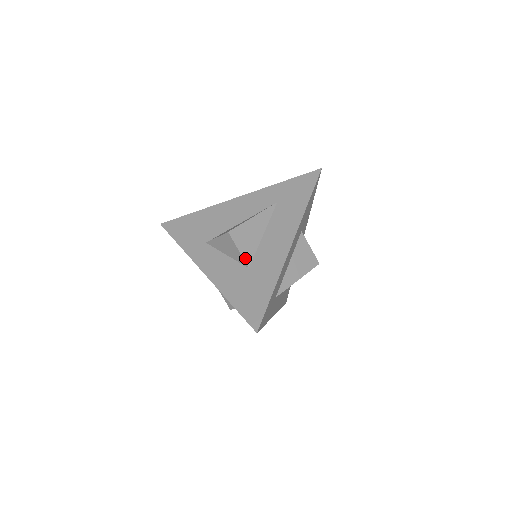
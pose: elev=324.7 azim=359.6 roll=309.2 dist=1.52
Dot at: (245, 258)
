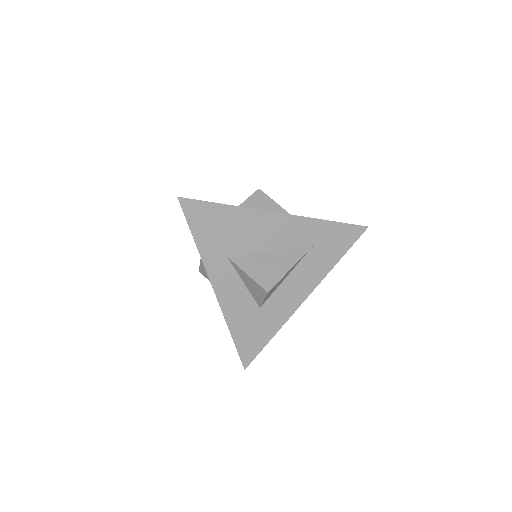
Dot at: occluded
